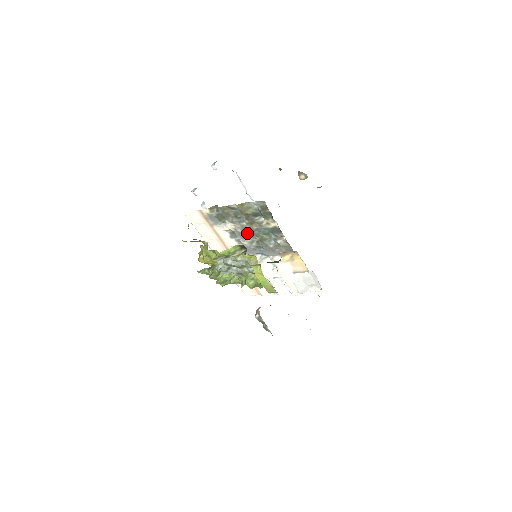
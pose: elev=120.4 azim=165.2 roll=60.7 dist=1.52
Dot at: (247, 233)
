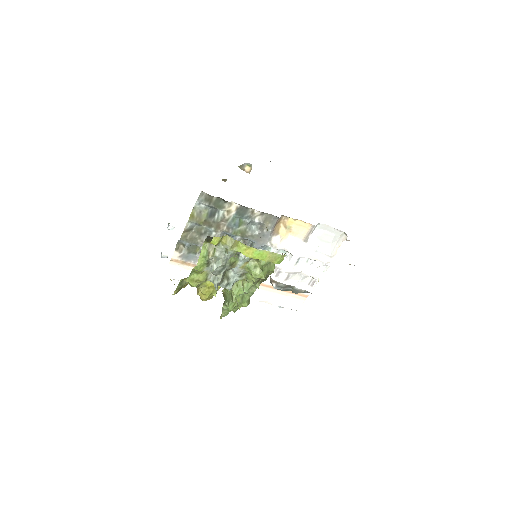
Dot at: occluded
